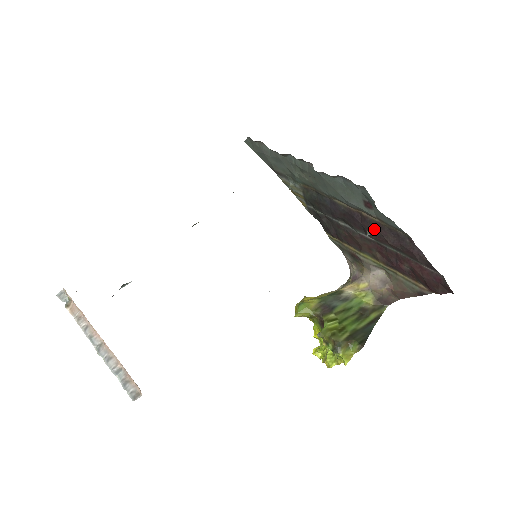
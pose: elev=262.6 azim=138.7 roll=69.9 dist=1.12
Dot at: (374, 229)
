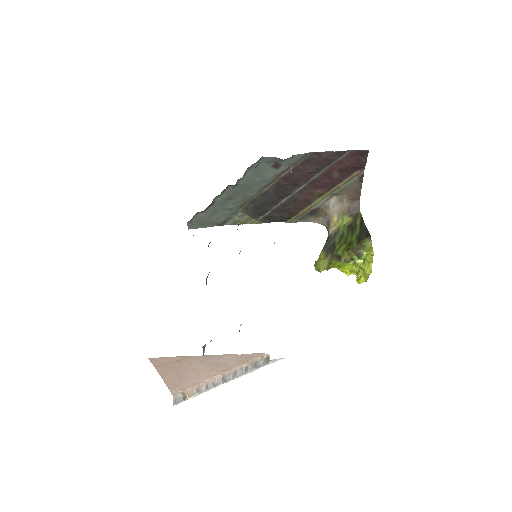
Dot at: (296, 176)
